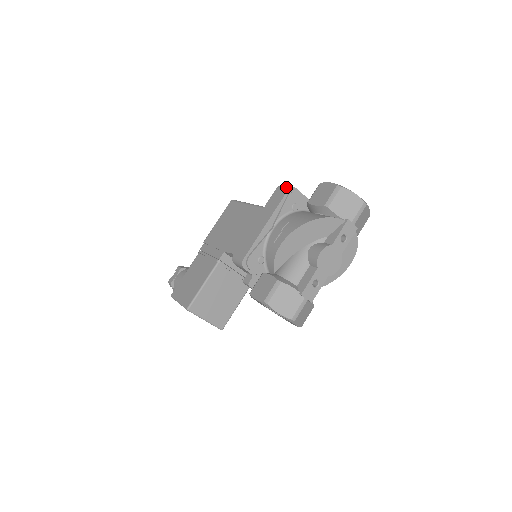
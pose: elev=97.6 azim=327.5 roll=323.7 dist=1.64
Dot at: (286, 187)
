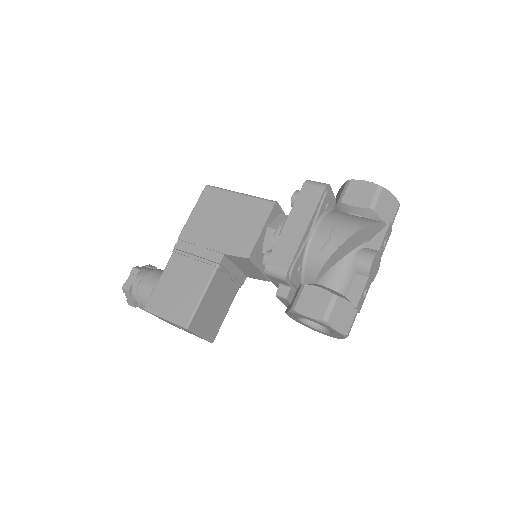
Dot at: (320, 184)
